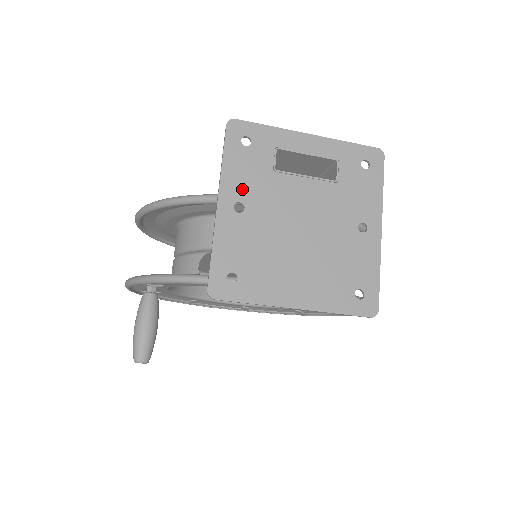
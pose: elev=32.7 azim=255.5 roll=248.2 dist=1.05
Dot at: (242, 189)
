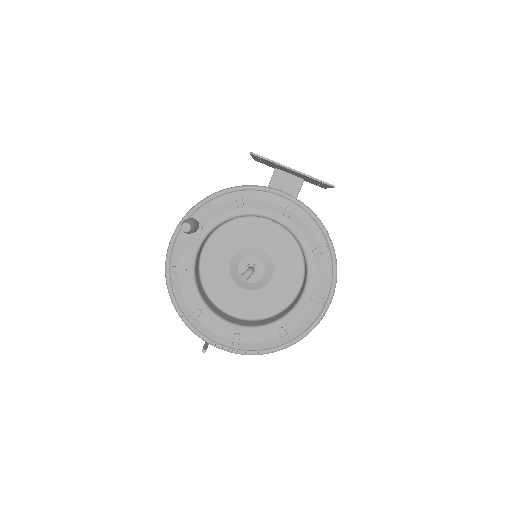
Dot at: occluded
